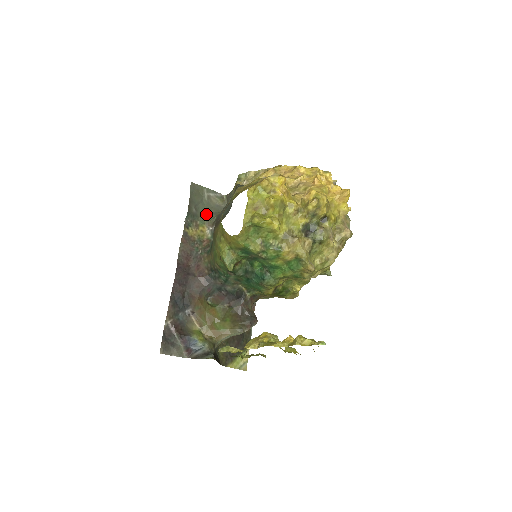
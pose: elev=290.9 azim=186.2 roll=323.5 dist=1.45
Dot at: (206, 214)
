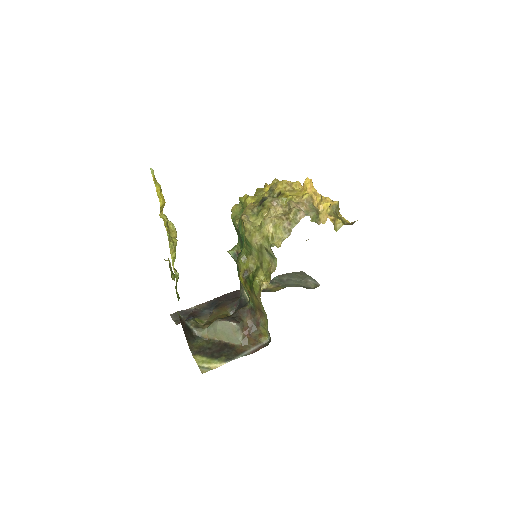
Dot at: (293, 286)
